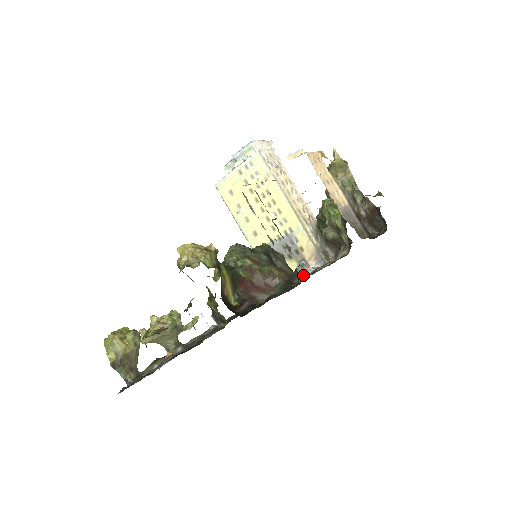
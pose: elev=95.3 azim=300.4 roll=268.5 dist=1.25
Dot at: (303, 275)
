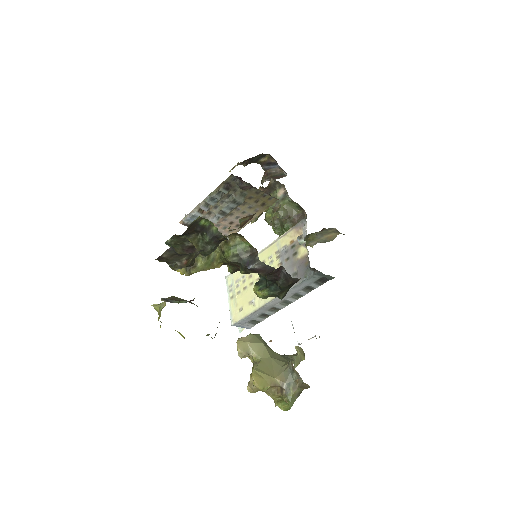
Dot at: occluded
